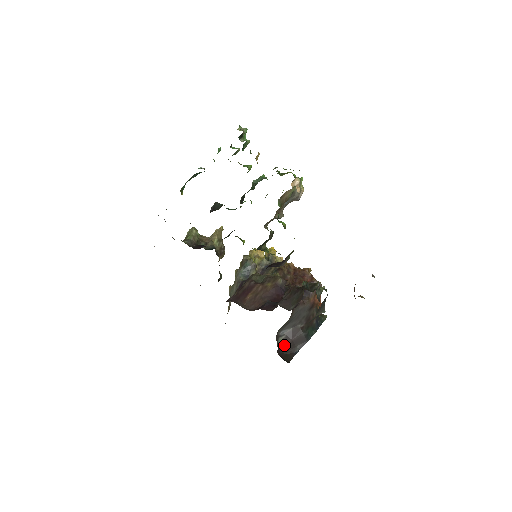
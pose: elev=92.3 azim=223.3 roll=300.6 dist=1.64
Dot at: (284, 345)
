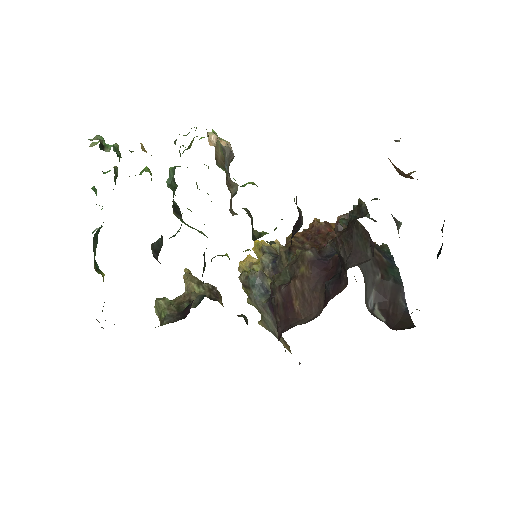
Dot at: (387, 315)
